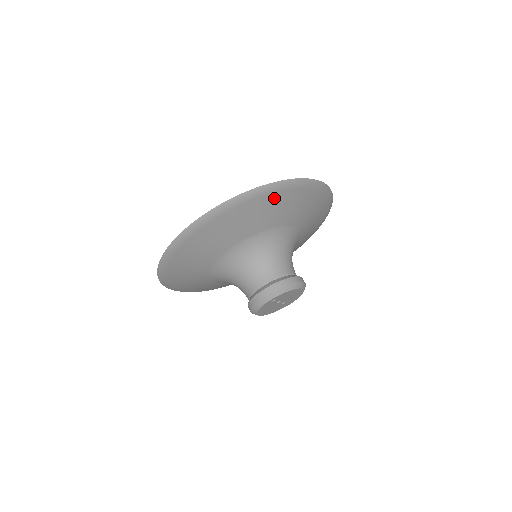
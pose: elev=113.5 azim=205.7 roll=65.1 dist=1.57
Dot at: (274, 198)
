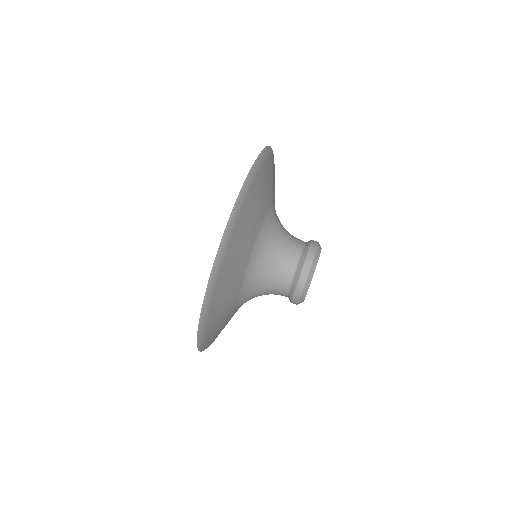
Dot at: (228, 256)
